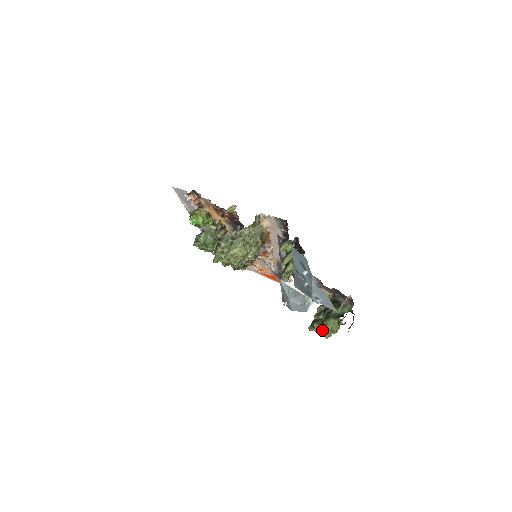
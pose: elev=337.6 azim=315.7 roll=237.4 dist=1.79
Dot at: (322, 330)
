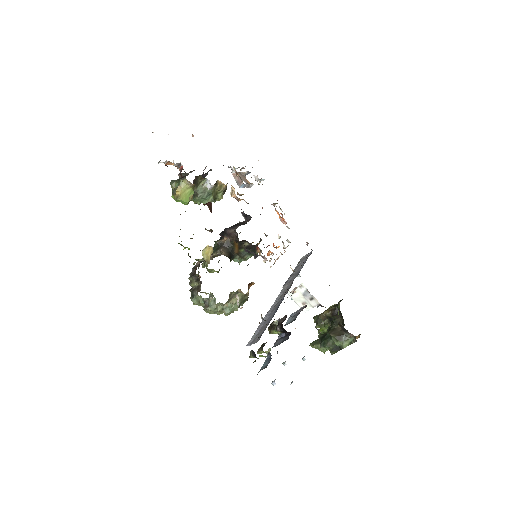
Dot at: (317, 347)
